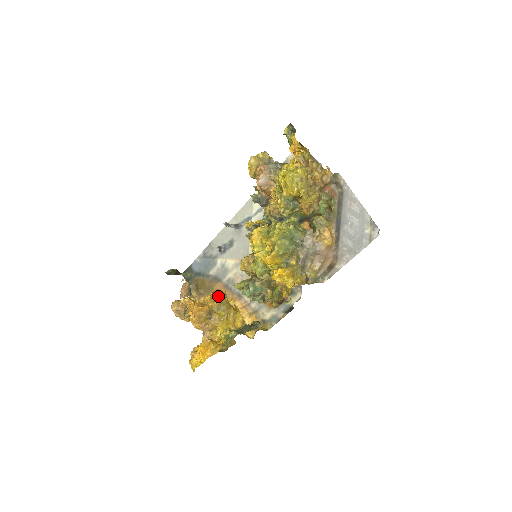
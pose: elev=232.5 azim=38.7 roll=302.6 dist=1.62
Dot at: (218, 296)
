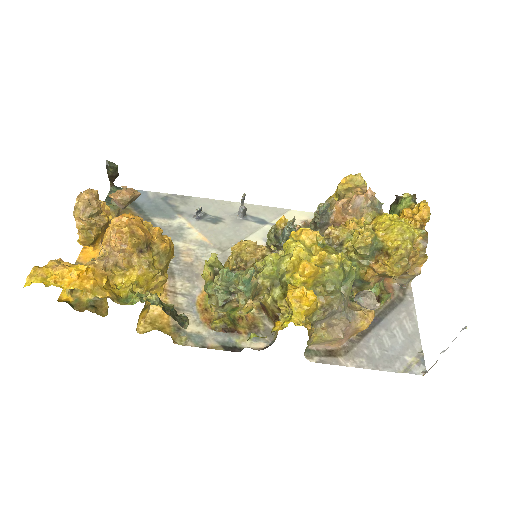
Dot at: occluded
